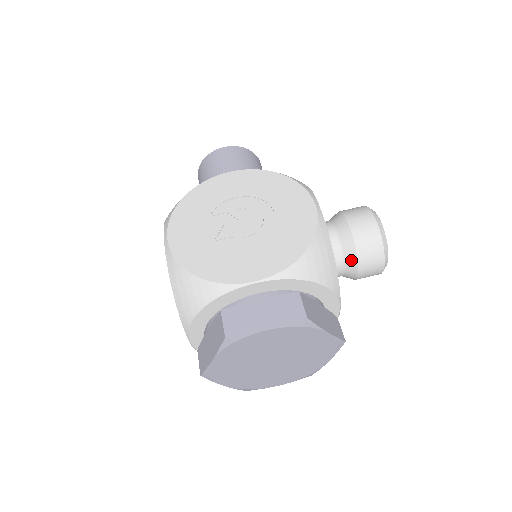
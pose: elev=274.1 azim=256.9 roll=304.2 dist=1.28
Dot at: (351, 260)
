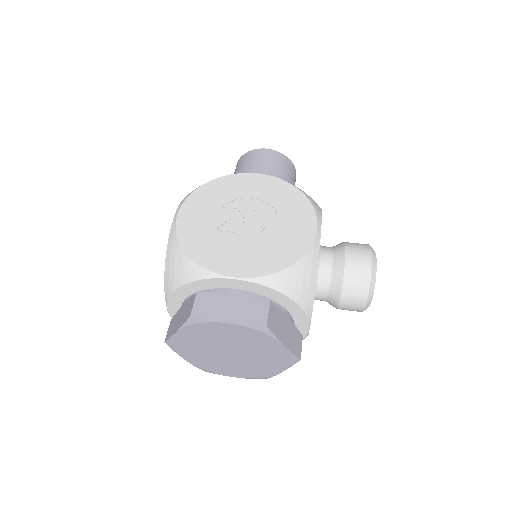
Dot at: (336, 289)
